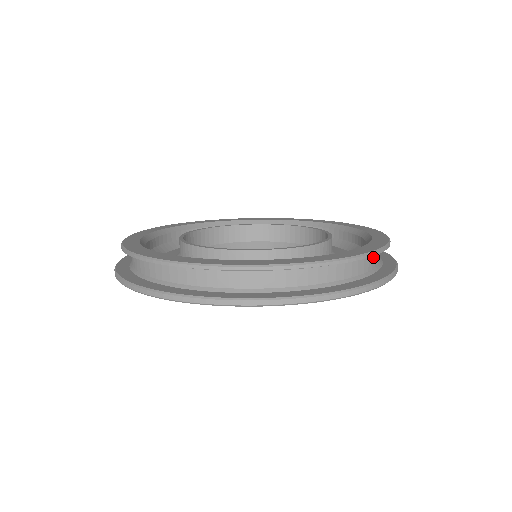
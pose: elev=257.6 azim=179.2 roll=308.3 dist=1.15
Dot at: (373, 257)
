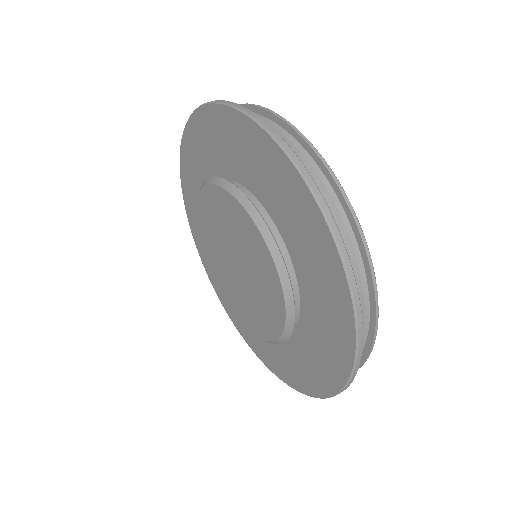
Dot at: occluded
